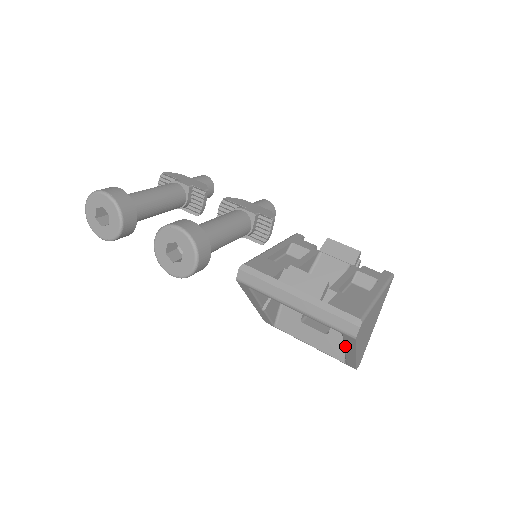
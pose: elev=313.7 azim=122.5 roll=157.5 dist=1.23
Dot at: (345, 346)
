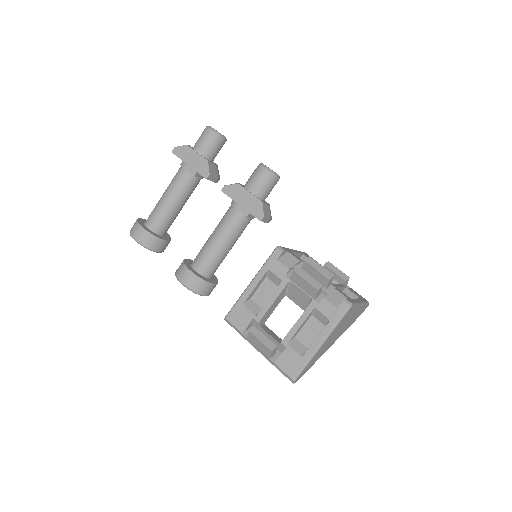
Dot at: occluded
